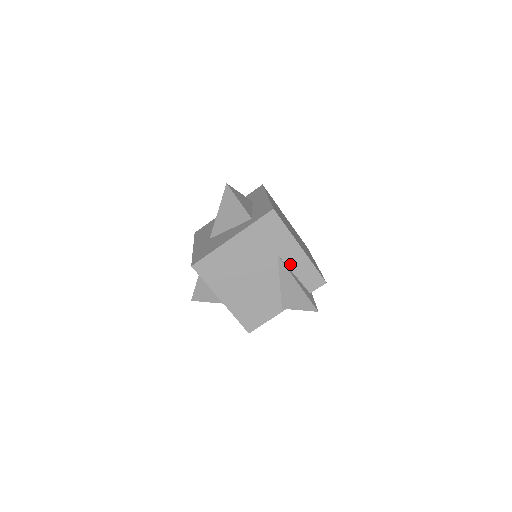
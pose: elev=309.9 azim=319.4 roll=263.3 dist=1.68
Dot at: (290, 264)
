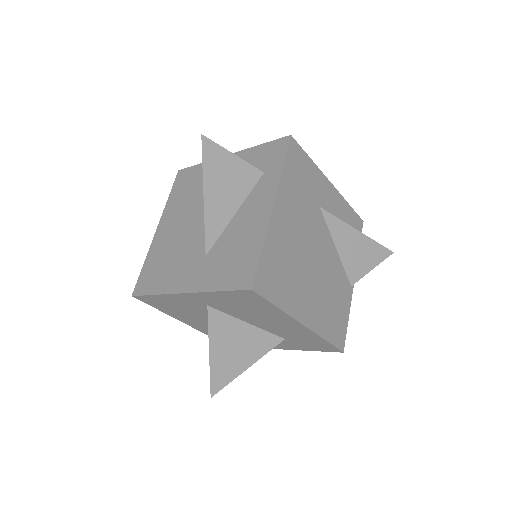
Dot at: (333, 214)
